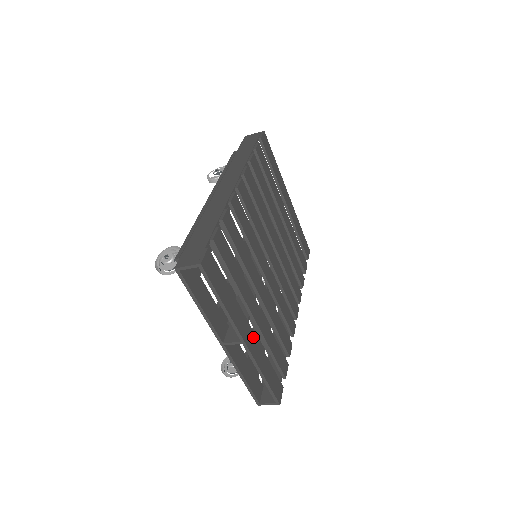
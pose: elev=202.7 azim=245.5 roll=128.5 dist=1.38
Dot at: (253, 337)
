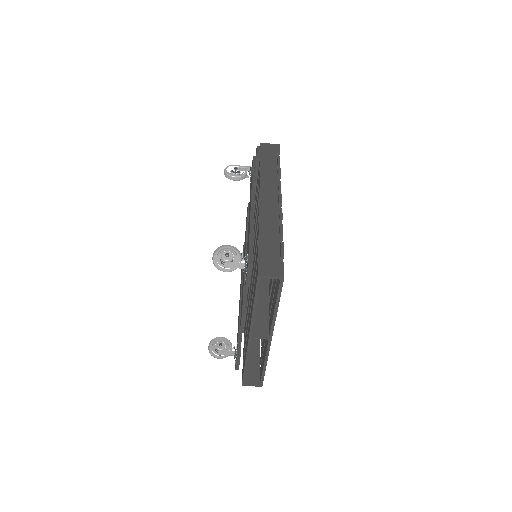
Dot at: occluded
